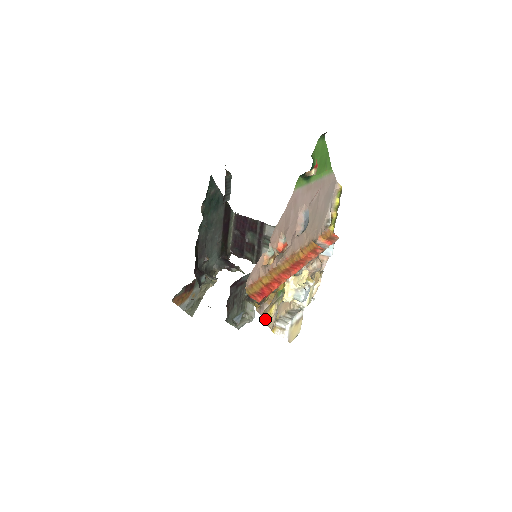
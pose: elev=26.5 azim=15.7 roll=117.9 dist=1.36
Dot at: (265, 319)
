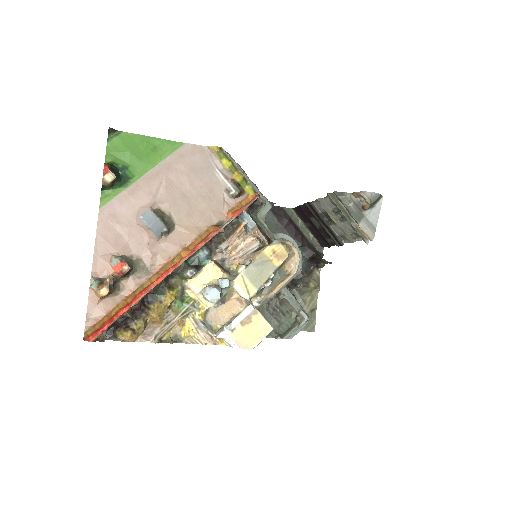
Dot at: (170, 342)
